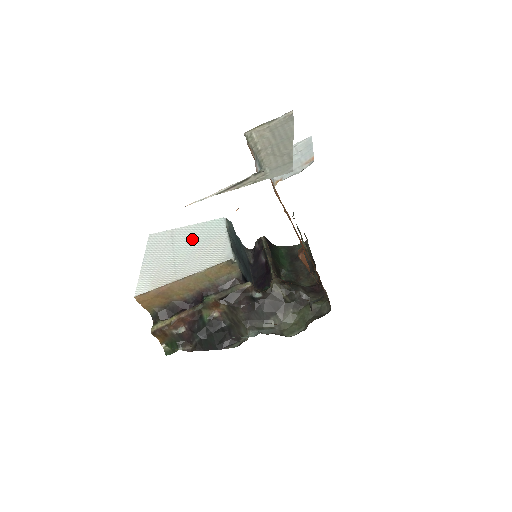
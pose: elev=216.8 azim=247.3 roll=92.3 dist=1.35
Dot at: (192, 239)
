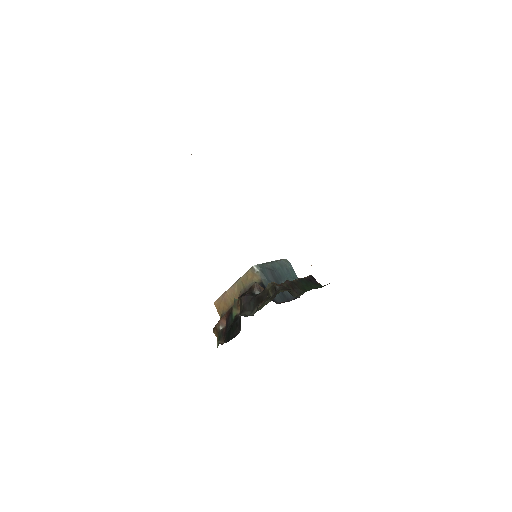
Dot at: occluded
